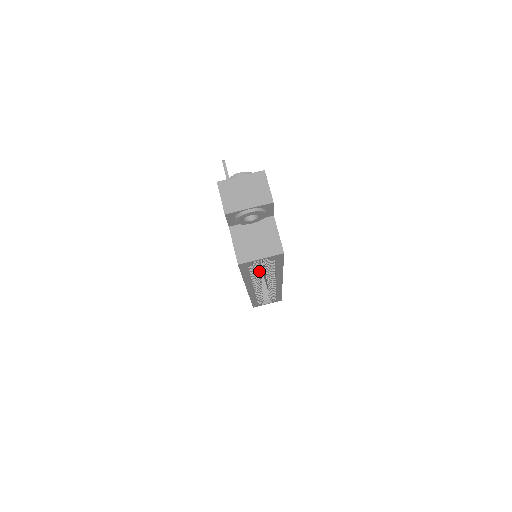
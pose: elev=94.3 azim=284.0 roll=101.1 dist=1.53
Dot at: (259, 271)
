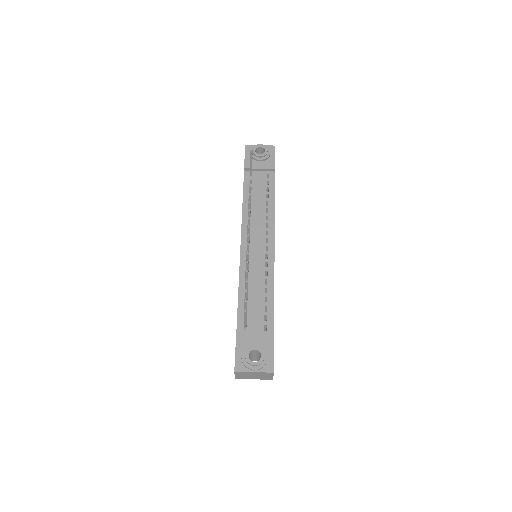
Dot at: occluded
